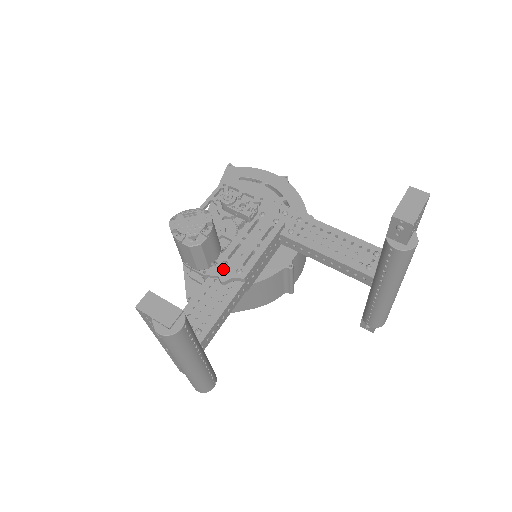
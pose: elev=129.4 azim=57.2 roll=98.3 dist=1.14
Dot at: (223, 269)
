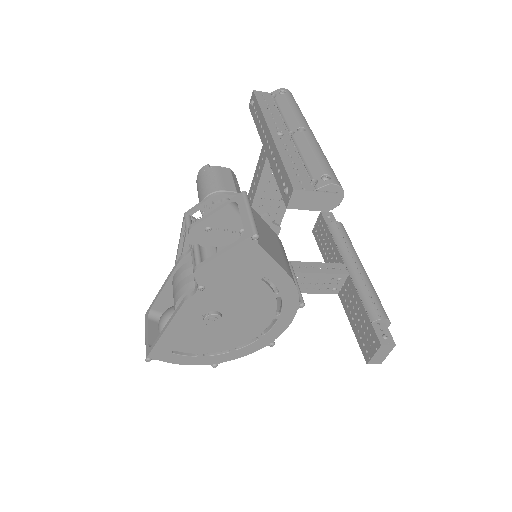
Dot at: occluded
